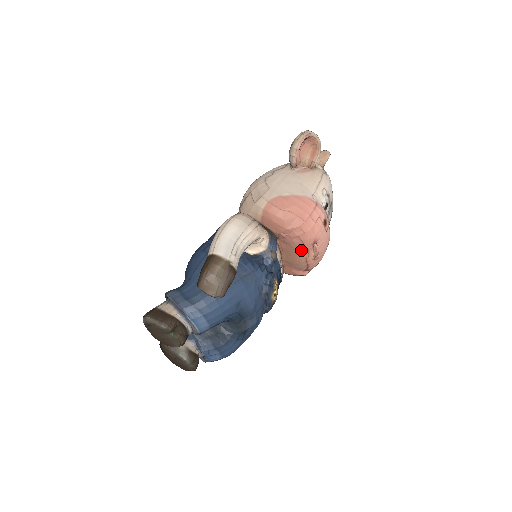
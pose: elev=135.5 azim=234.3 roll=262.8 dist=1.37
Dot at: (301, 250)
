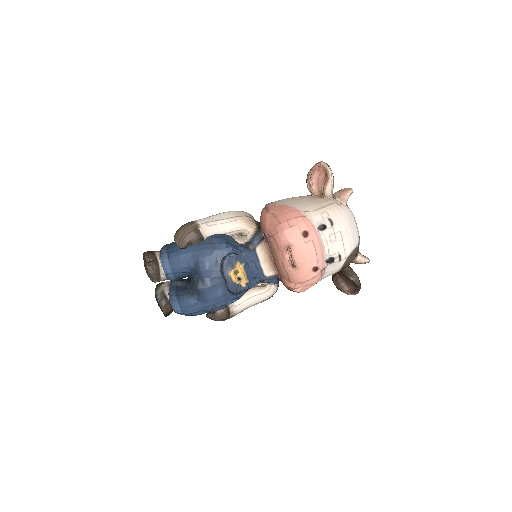
Dot at: (277, 251)
